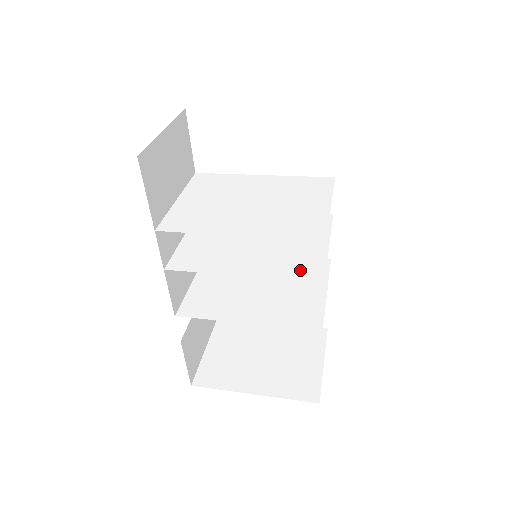
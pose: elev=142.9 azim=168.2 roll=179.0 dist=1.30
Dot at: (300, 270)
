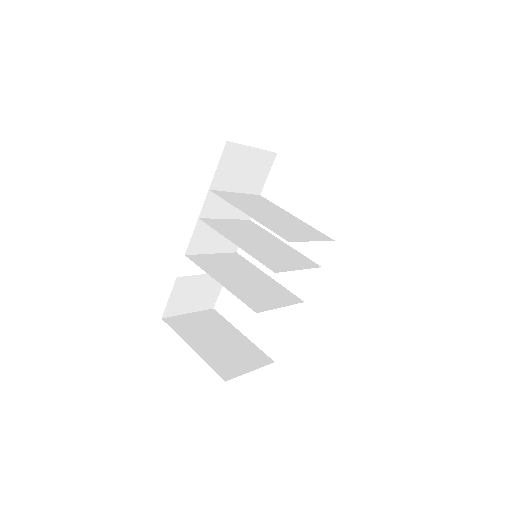
Dot at: (269, 263)
